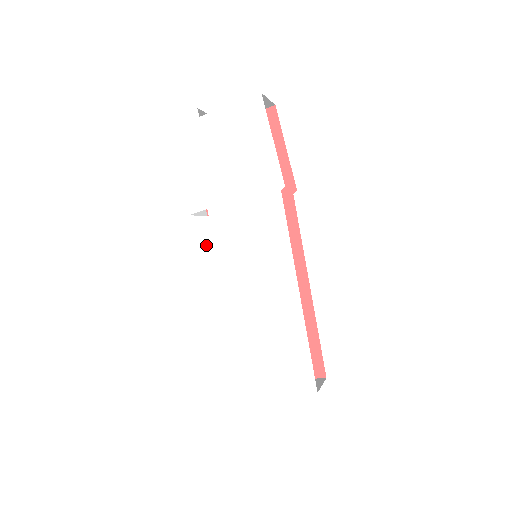
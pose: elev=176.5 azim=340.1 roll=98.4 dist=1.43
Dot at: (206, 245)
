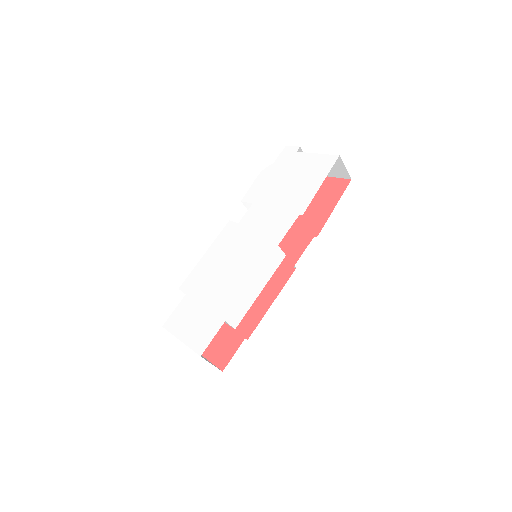
Dot at: (233, 223)
